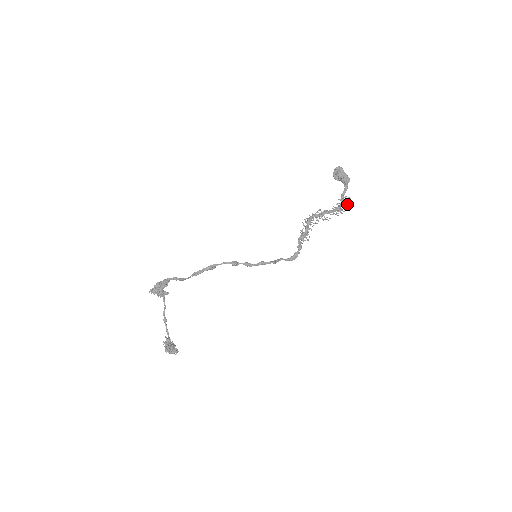
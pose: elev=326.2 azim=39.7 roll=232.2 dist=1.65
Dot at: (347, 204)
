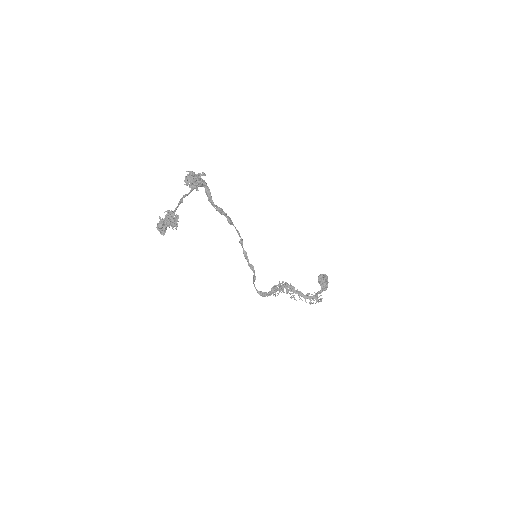
Dot at: (318, 301)
